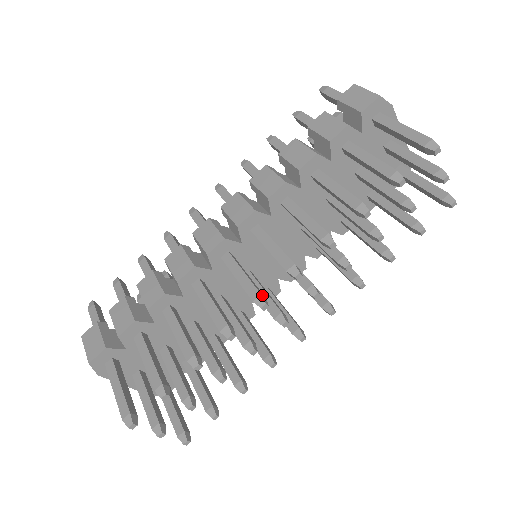
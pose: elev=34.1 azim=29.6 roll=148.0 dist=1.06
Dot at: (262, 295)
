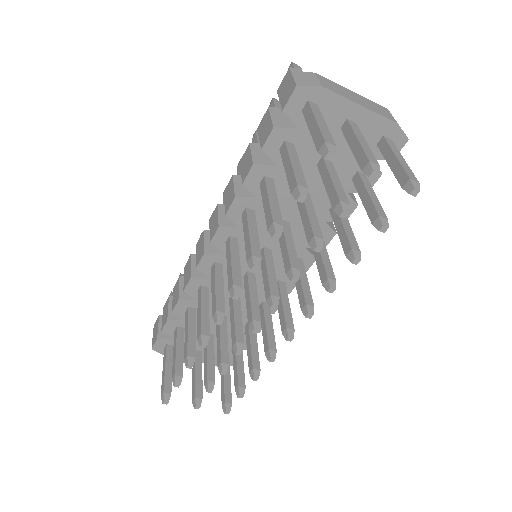
Dot at: (218, 311)
